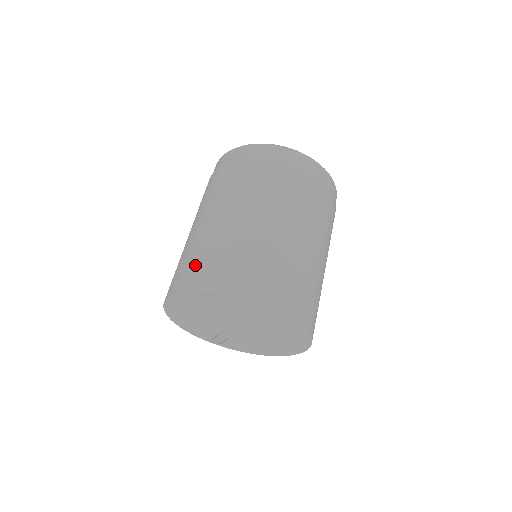
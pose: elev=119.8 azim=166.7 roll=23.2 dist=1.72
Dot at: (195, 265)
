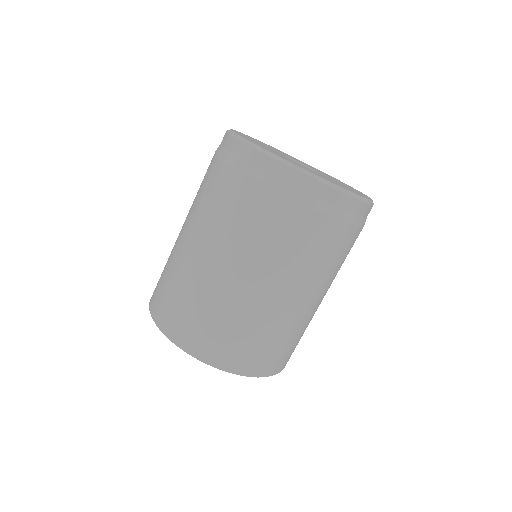
Dot at: (191, 321)
